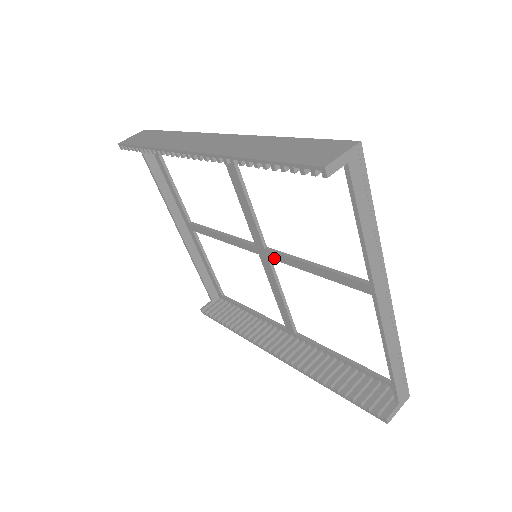
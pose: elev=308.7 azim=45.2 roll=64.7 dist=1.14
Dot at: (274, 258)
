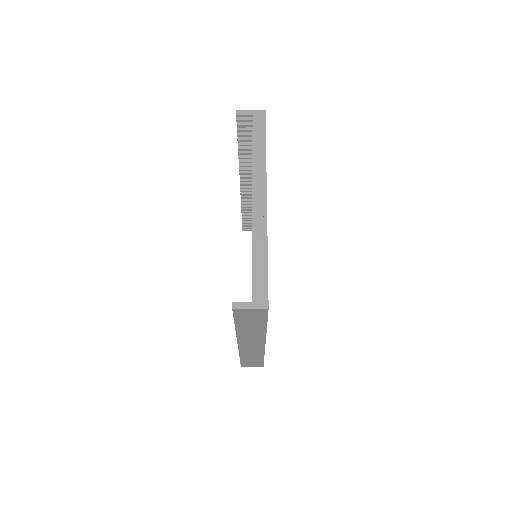
Dot at: occluded
